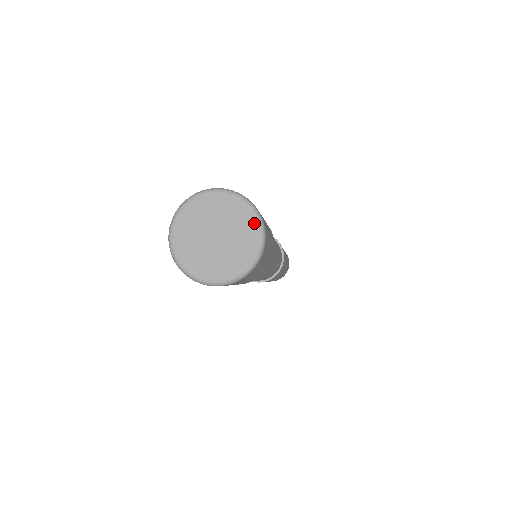
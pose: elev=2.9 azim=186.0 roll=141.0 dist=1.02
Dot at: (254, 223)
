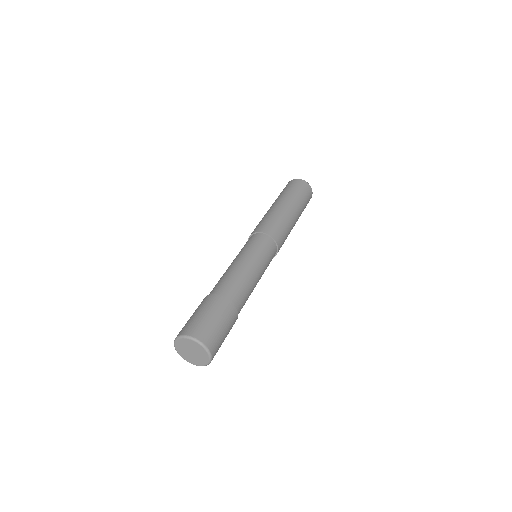
Dot at: (206, 353)
